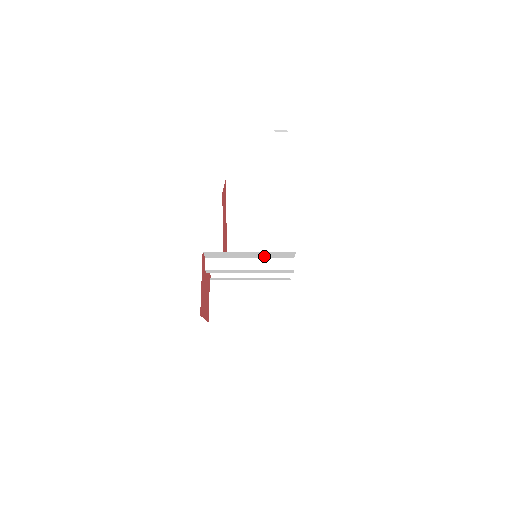
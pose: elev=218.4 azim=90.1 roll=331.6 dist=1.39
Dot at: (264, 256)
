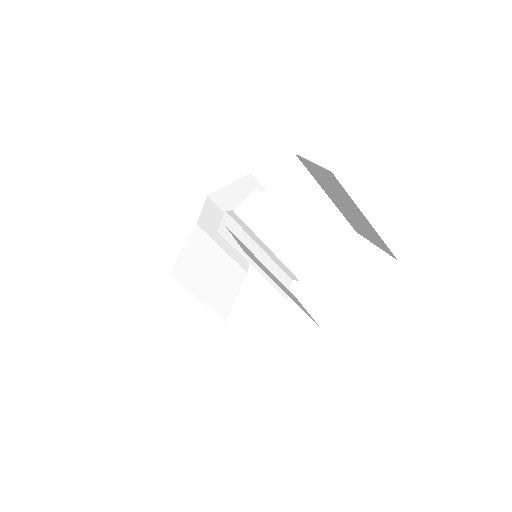
Dot at: (319, 223)
